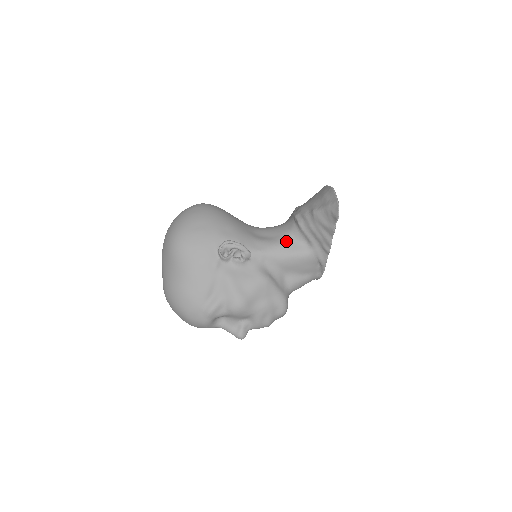
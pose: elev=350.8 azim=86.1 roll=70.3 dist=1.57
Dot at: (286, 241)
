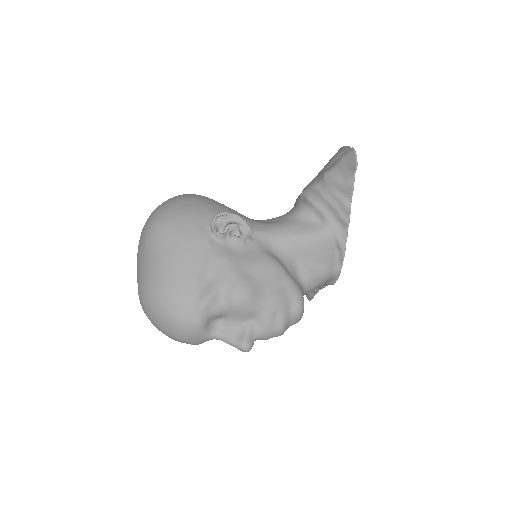
Dot at: (293, 221)
